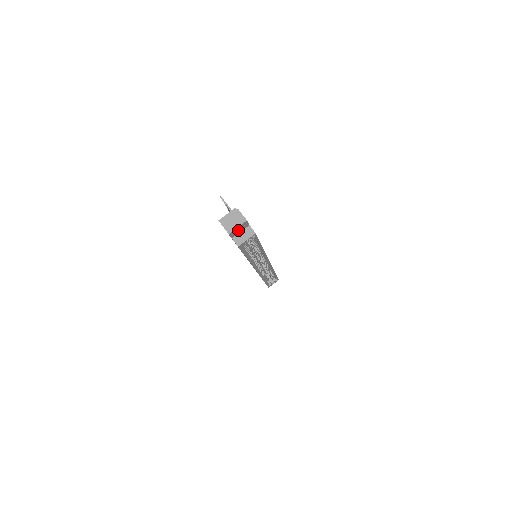
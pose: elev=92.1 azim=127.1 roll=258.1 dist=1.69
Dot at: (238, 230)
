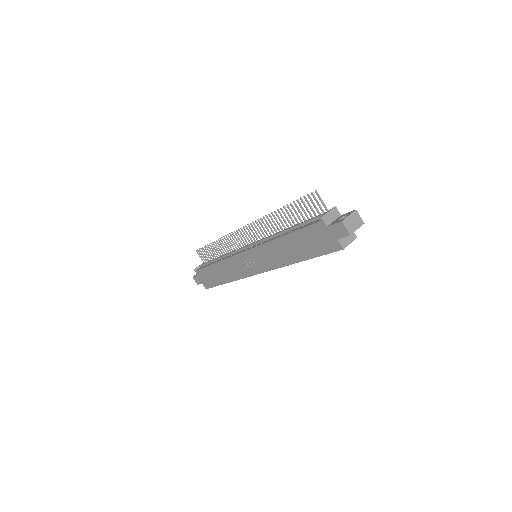
Dot at: occluded
